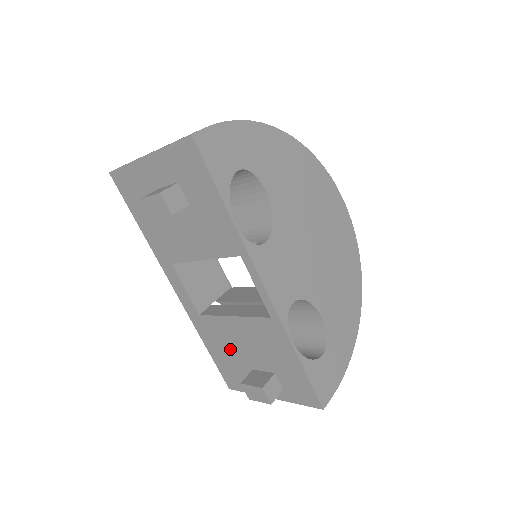
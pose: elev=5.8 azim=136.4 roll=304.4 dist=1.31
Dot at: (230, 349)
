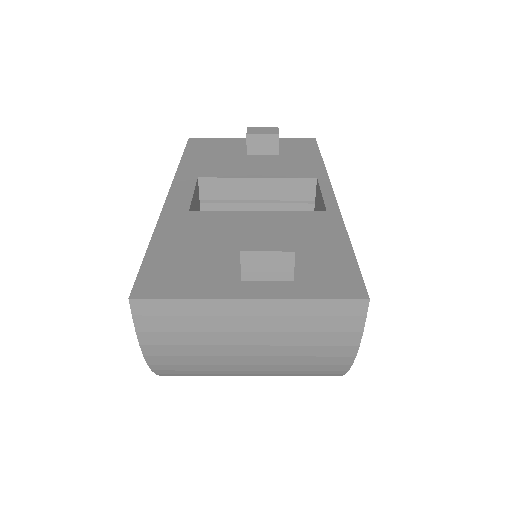
Dot at: (213, 241)
